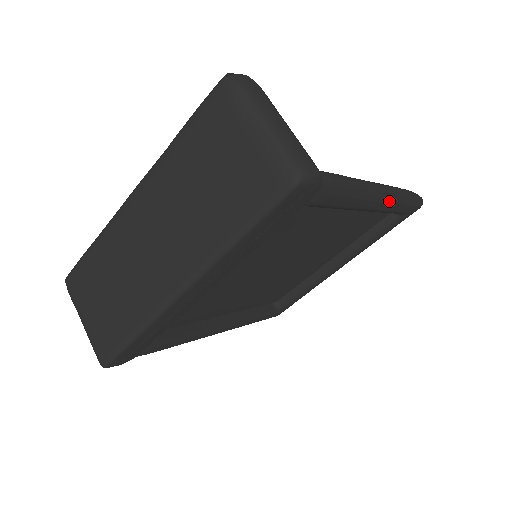
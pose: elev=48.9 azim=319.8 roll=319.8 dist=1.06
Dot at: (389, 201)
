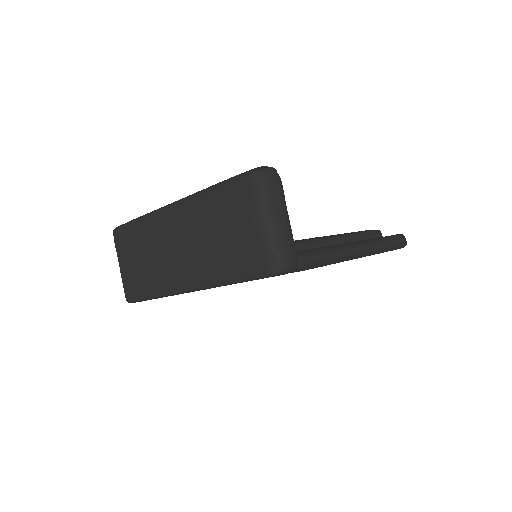
Dot at: (365, 256)
